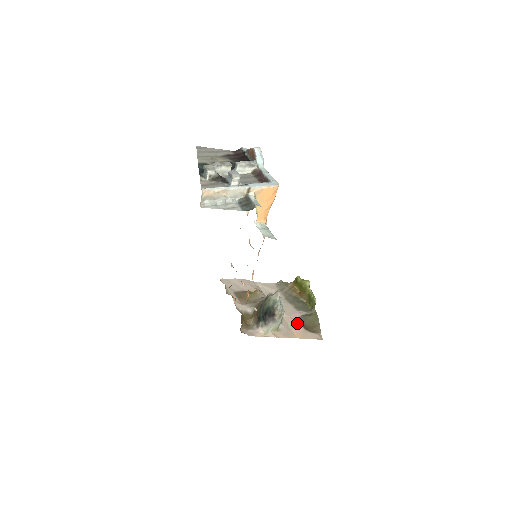
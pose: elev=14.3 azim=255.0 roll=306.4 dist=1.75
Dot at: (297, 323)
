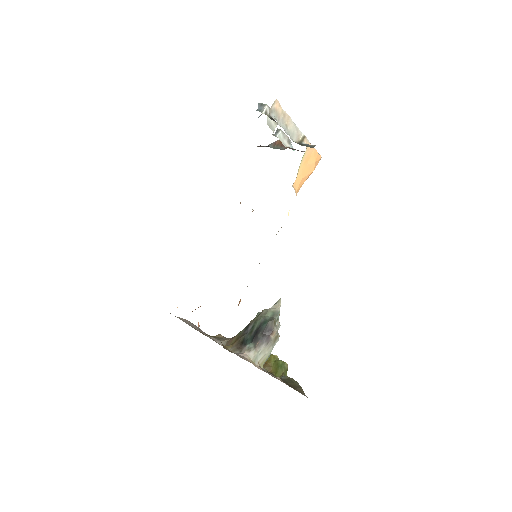
Dot at: (276, 377)
